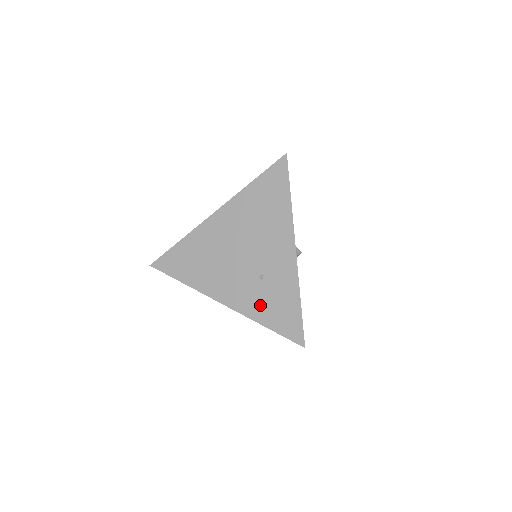
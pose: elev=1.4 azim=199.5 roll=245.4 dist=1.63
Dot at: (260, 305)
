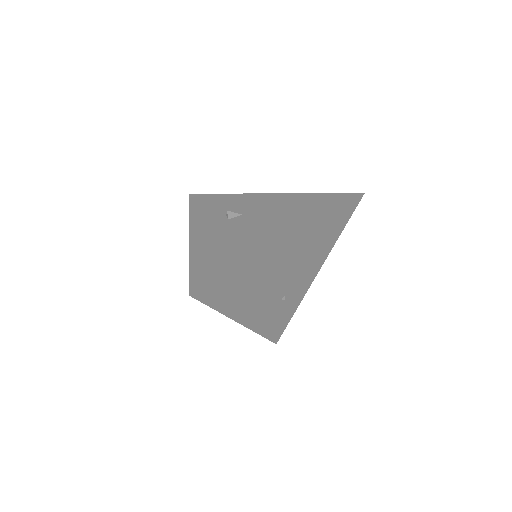
Dot at: (269, 321)
